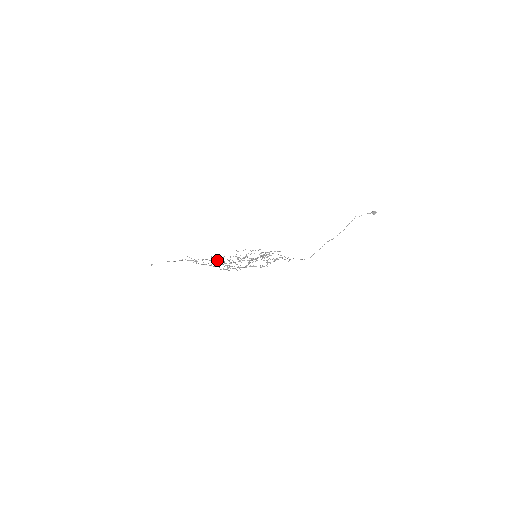
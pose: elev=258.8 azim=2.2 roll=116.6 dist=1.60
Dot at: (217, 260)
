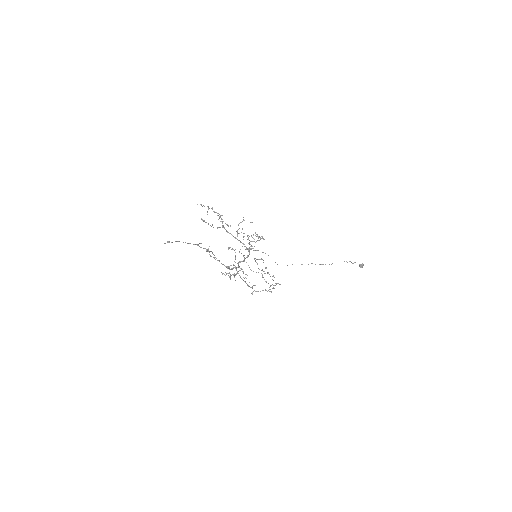
Dot at: (220, 216)
